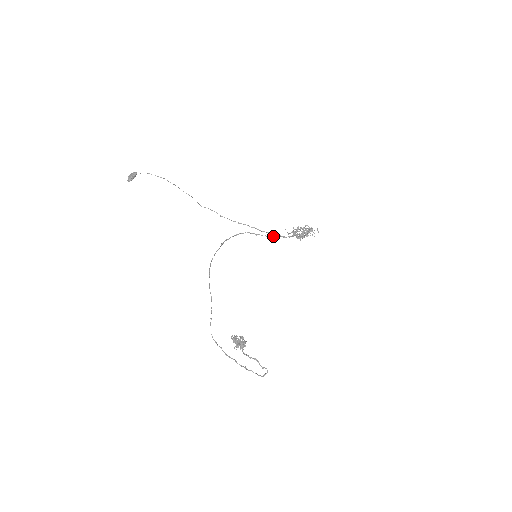
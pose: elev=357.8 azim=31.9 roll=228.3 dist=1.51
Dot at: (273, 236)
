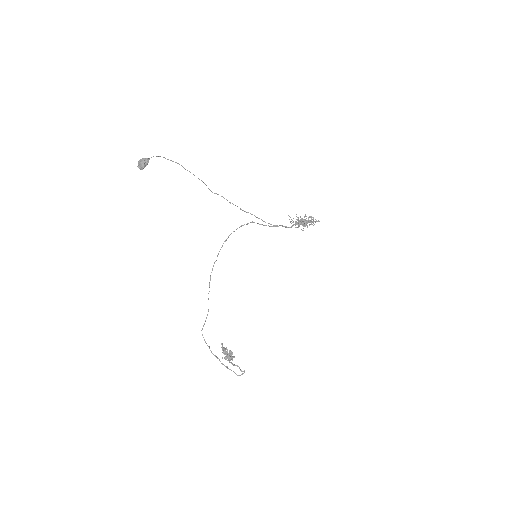
Dot at: (275, 226)
